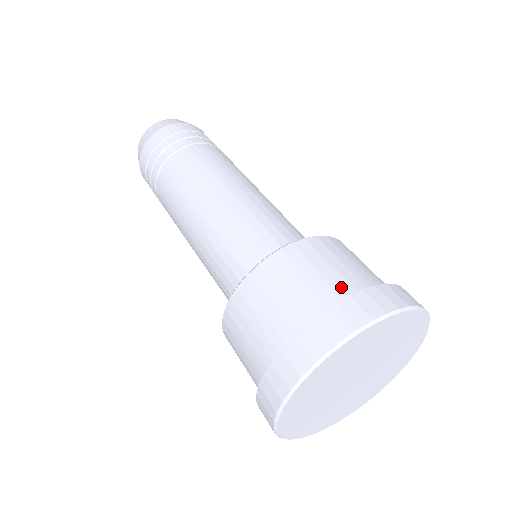
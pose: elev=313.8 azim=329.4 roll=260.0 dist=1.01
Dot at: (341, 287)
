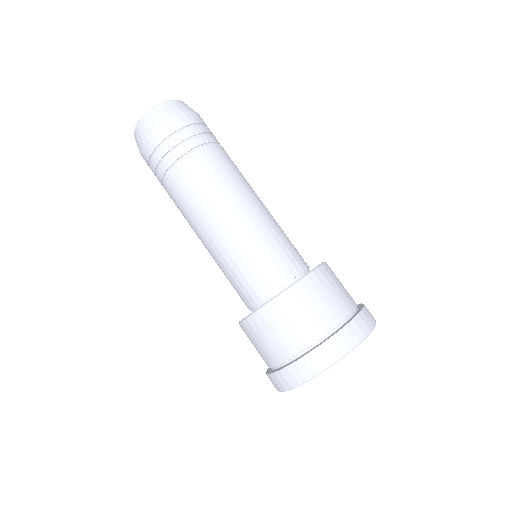
Dot at: (348, 305)
